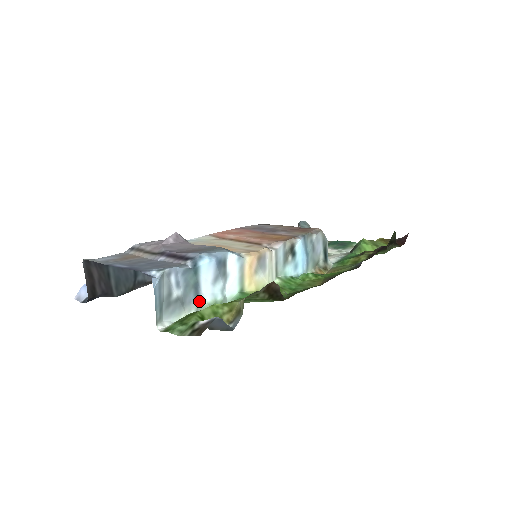
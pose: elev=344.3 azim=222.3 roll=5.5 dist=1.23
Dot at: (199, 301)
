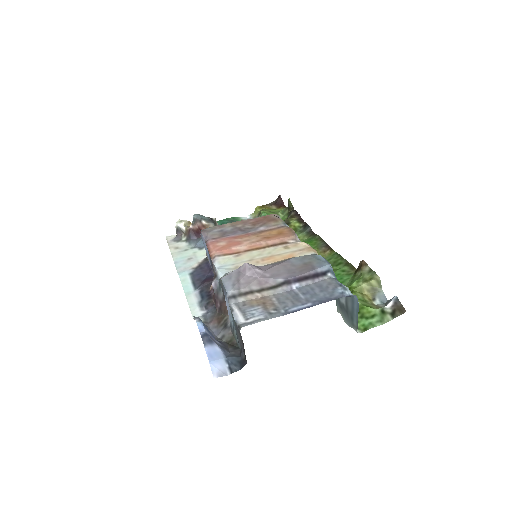
Dot at: occluded
